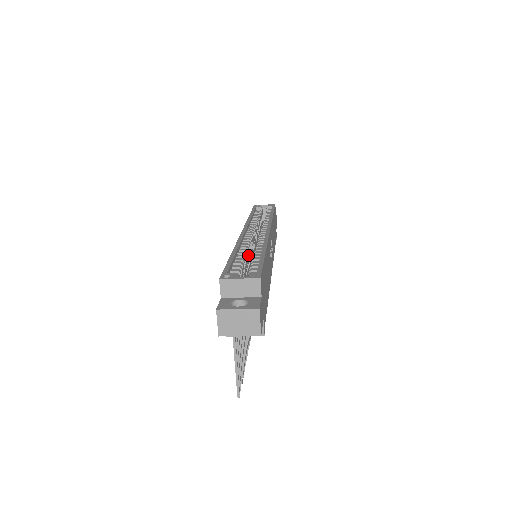
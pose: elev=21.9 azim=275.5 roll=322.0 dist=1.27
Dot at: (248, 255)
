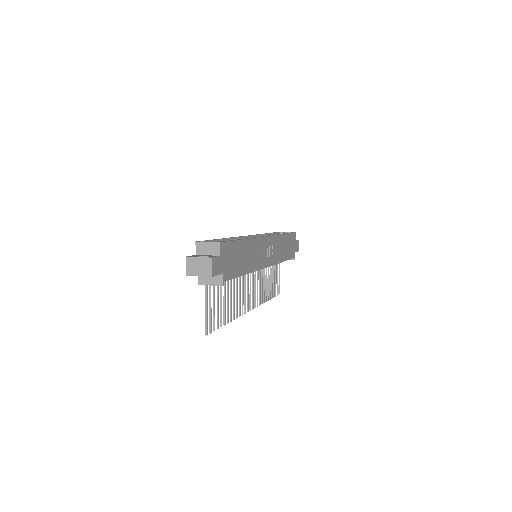
Dot at: occluded
